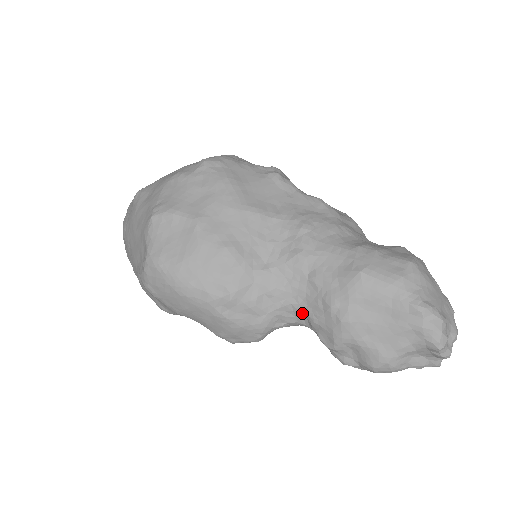
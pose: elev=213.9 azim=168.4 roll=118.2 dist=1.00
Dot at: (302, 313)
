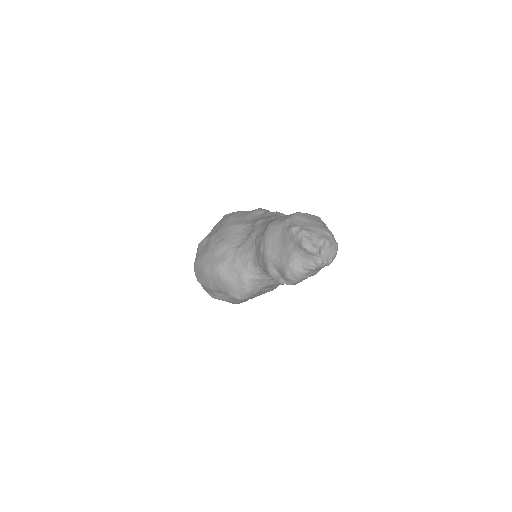
Dot at: (256, 263)
